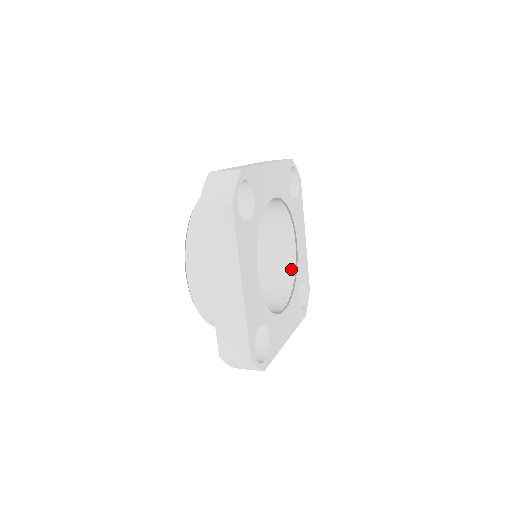
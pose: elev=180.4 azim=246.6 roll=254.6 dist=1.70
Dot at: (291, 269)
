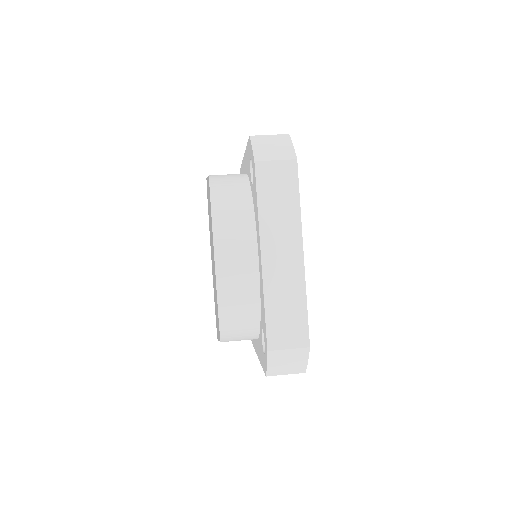
Dot at: occluded
